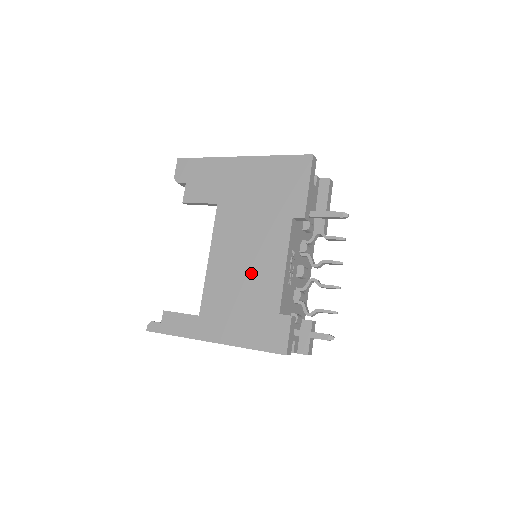
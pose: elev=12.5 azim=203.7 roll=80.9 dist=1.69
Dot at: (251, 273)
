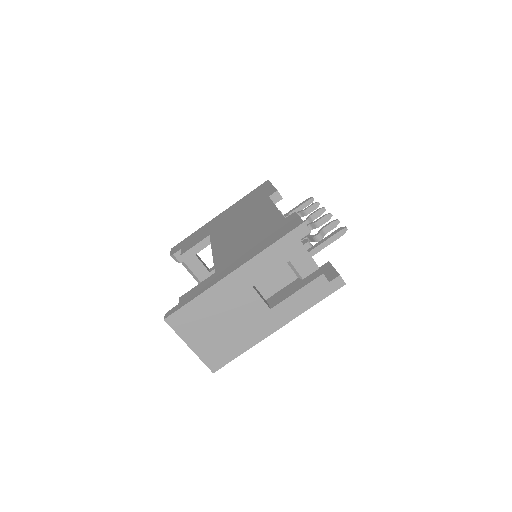
Dot at: (251, 228)
